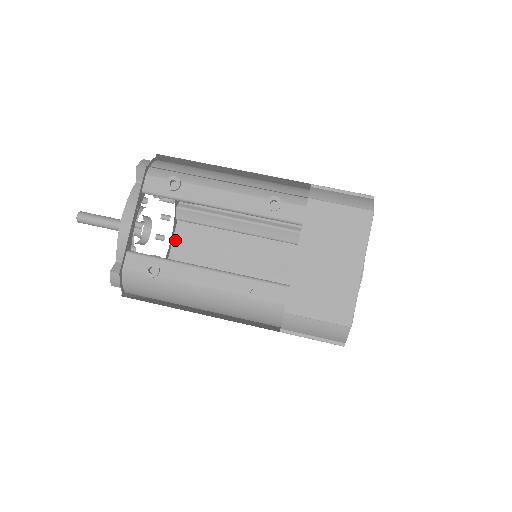
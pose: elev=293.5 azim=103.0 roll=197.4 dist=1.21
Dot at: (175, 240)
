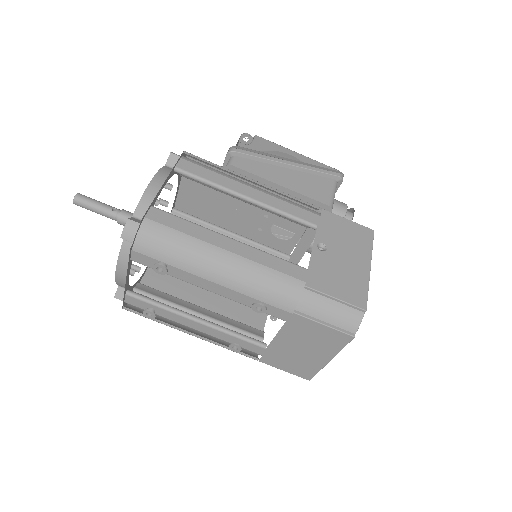
Dot at: (182, 187)
